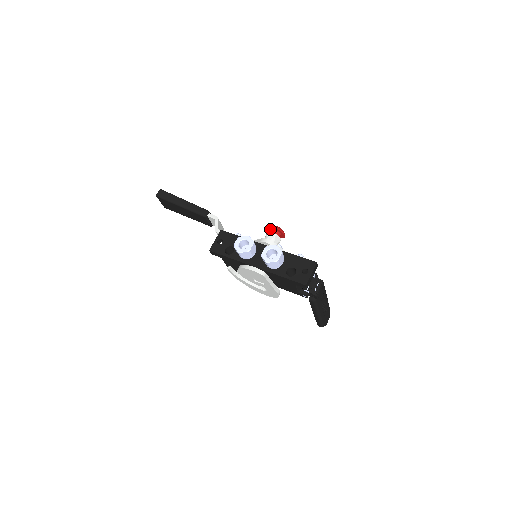
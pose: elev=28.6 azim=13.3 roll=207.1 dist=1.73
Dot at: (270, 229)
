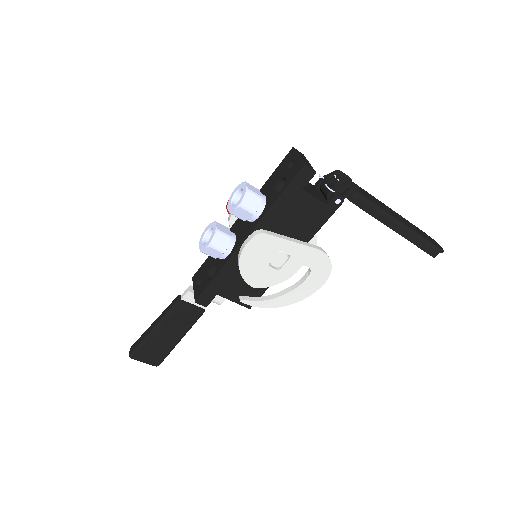
Dot at: occluded
